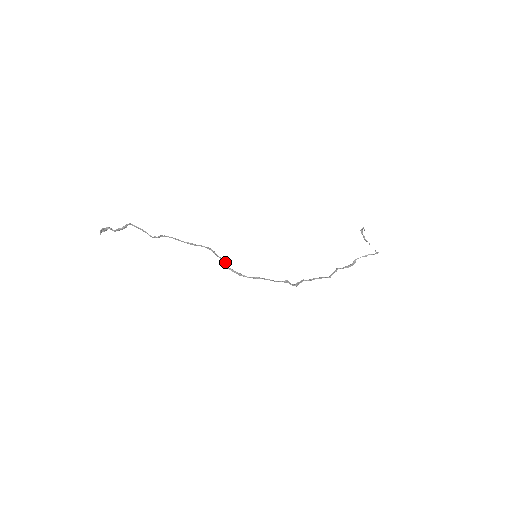
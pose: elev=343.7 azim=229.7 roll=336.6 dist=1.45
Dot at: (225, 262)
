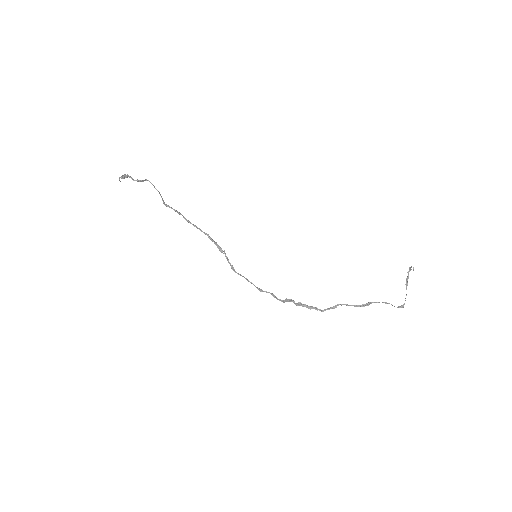
Dot at: (221, 251)
